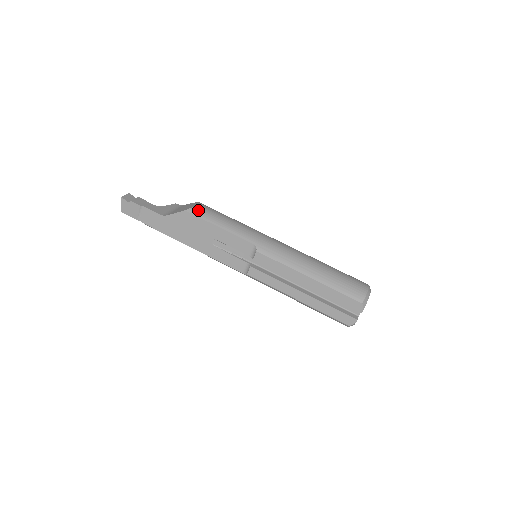
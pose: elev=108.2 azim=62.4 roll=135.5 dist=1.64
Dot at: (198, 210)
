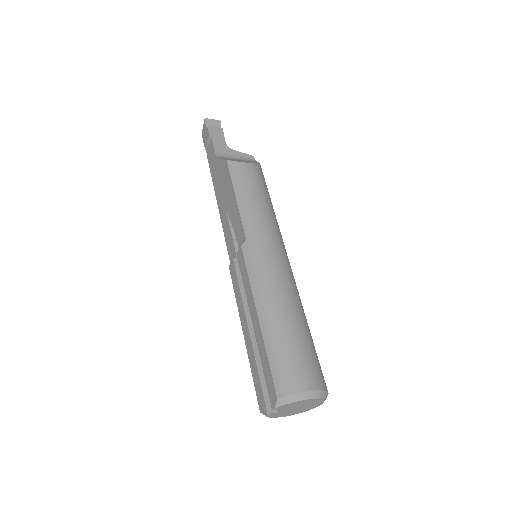
Dot at: (237, 167)
